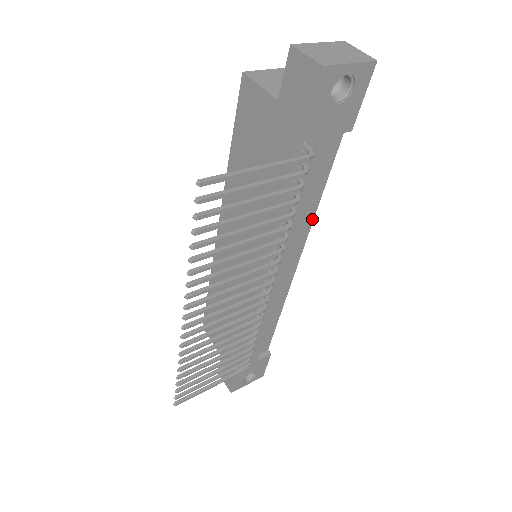
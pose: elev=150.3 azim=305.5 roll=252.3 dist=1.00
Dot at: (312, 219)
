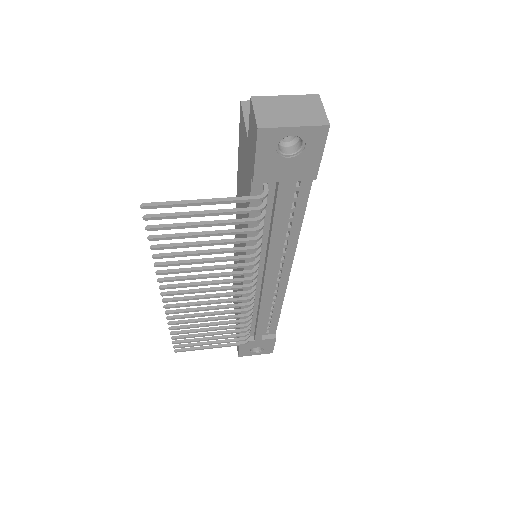
Dot at: (296, 242)
